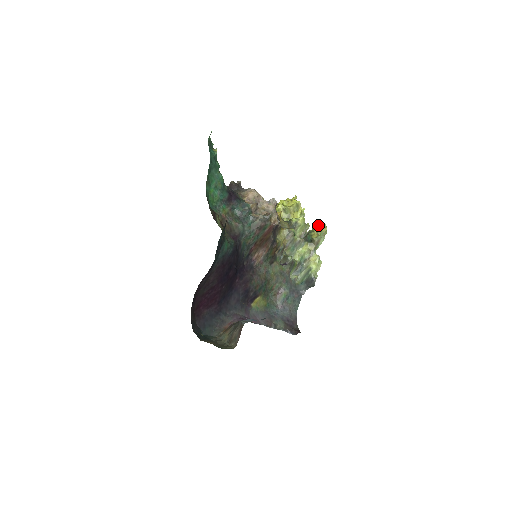
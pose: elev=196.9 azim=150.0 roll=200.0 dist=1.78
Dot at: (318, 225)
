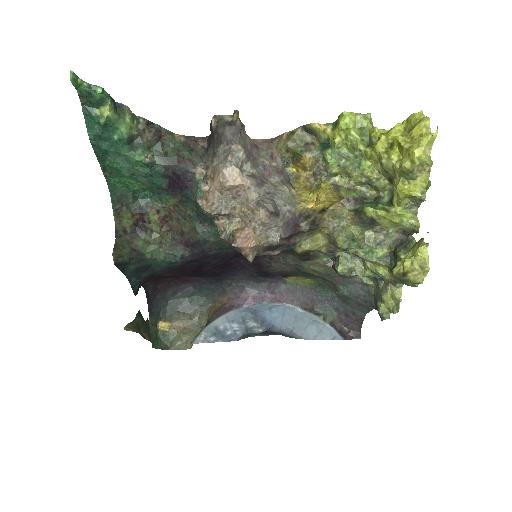
Dot at: (408, 259)
